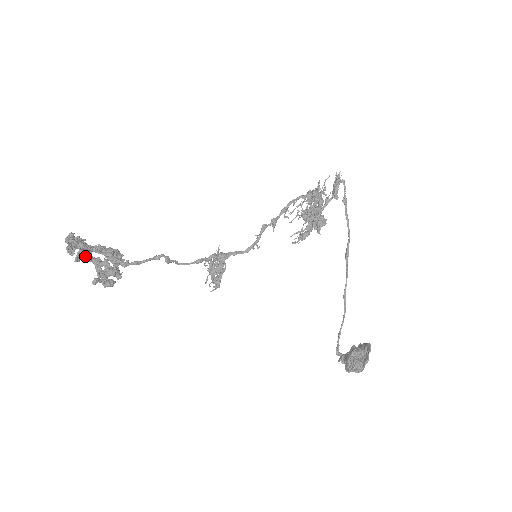
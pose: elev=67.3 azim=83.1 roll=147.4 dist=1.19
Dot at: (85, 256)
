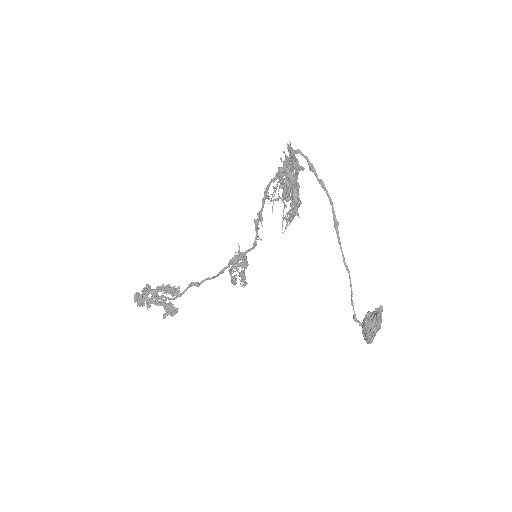
Dot at: (151, 302)
